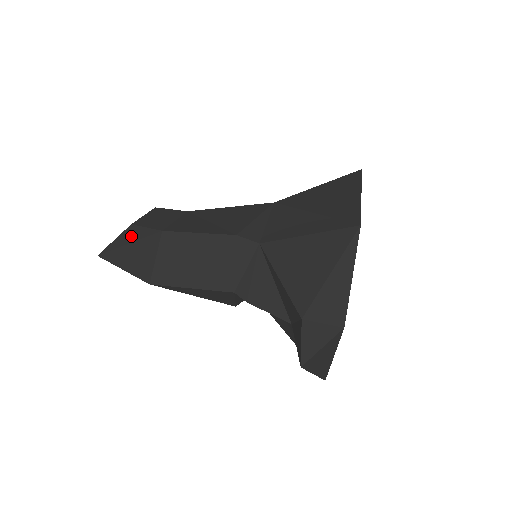
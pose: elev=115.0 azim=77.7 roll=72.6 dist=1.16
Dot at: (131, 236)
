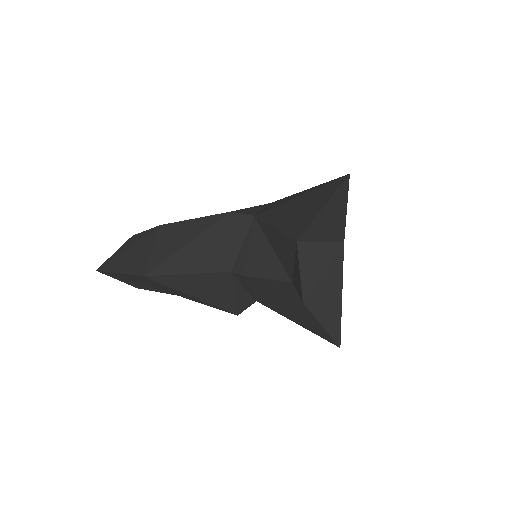
Dot at: (131, 242)
